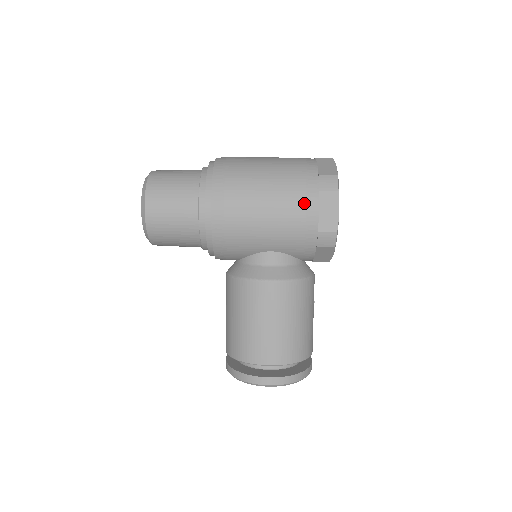
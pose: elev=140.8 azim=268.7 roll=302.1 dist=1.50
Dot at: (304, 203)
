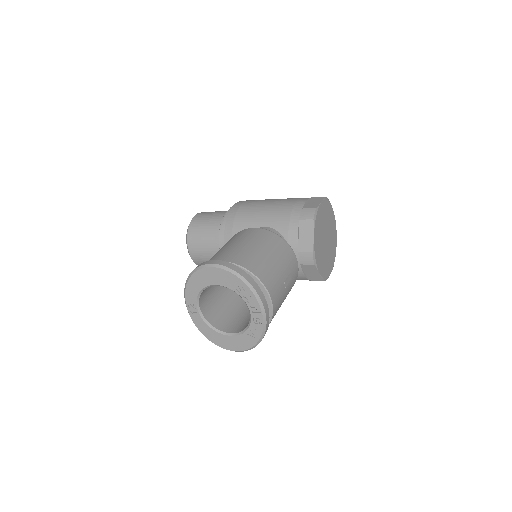
Dot at: (297, 199)
